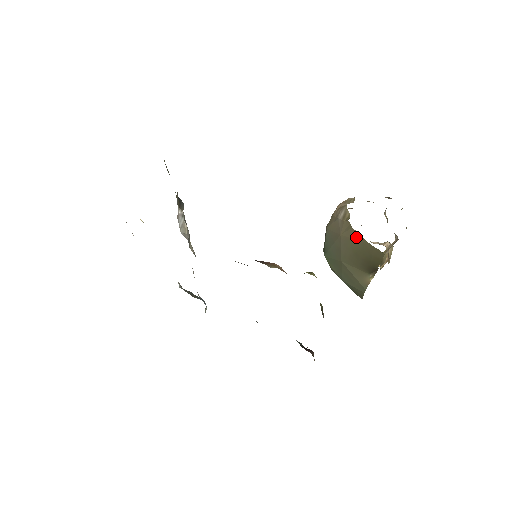
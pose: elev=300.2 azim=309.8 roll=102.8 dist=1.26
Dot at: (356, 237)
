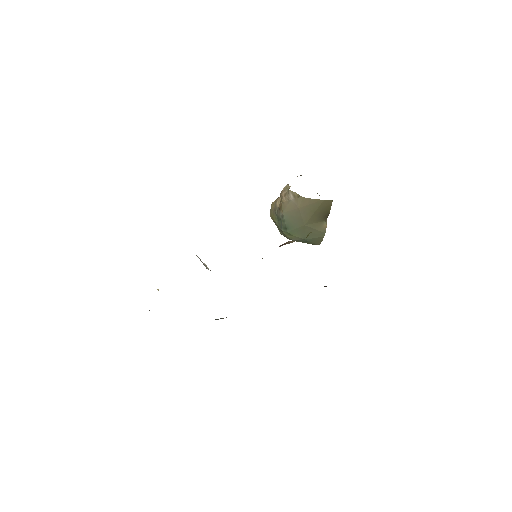
Dot at: (311, 202)
